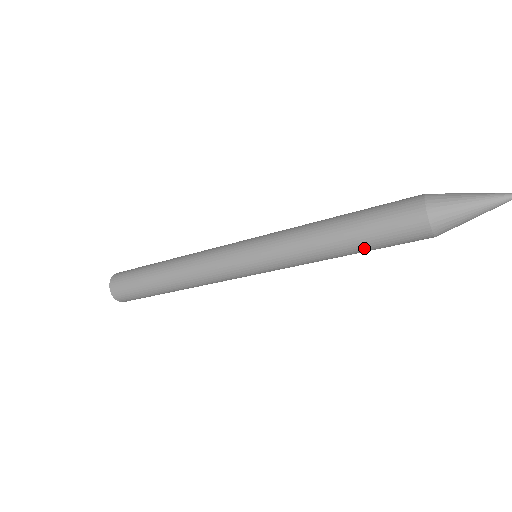
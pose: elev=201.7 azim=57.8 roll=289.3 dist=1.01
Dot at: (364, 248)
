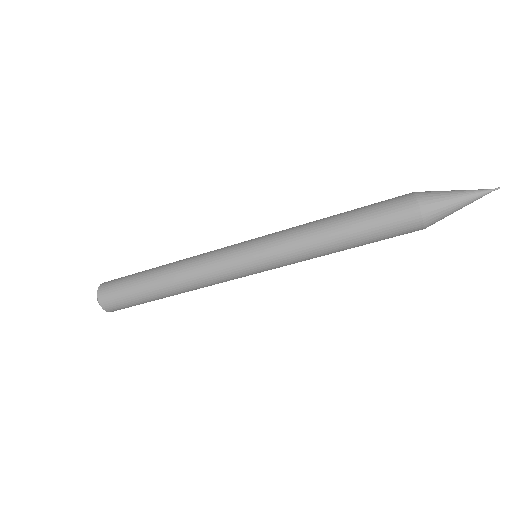
Dot at: (364, 244)
